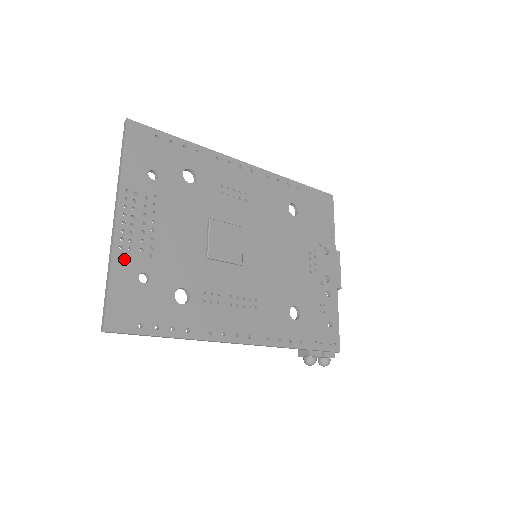
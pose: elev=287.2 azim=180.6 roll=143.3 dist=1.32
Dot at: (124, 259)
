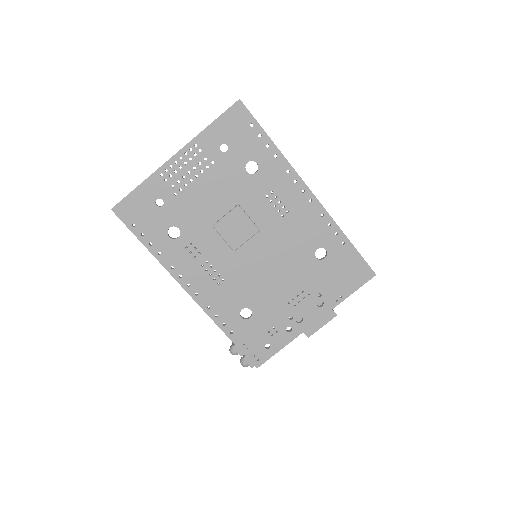
Dot at: (157, 182)
